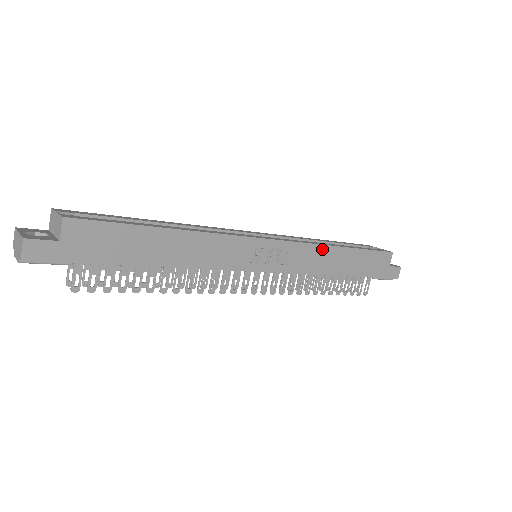
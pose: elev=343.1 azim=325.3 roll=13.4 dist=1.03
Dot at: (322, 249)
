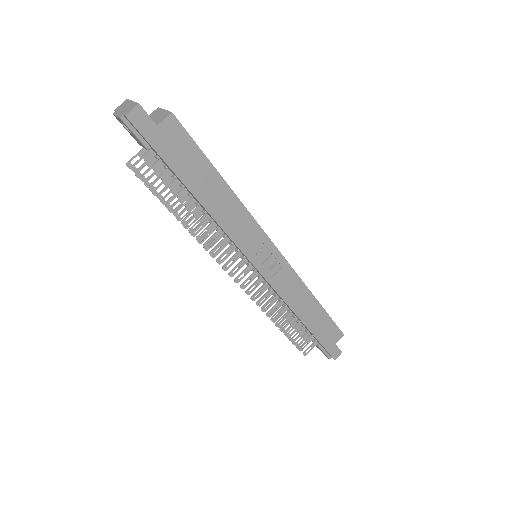
Dot at: (303, 288)
